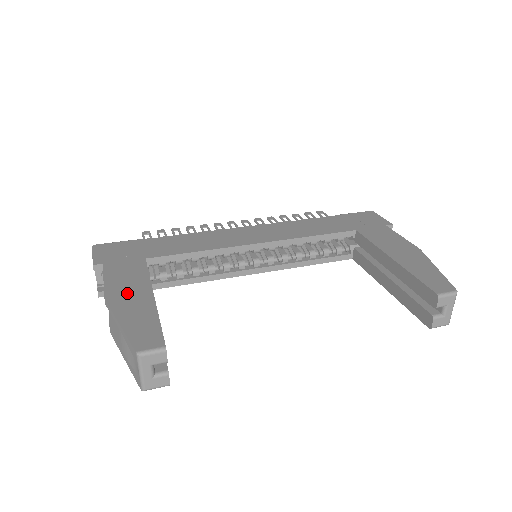
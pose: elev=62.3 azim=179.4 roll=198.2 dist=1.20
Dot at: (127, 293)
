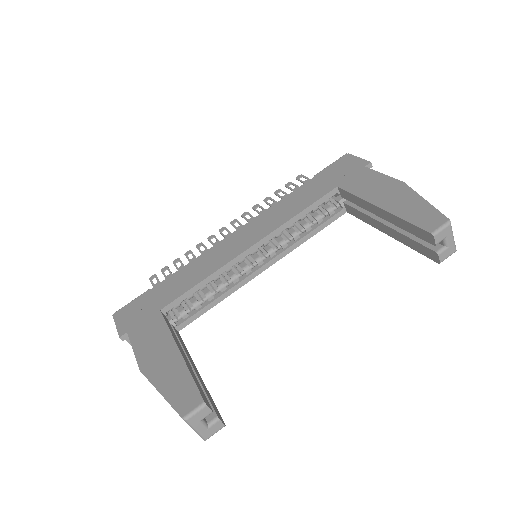
Dot at: (156, 357)
